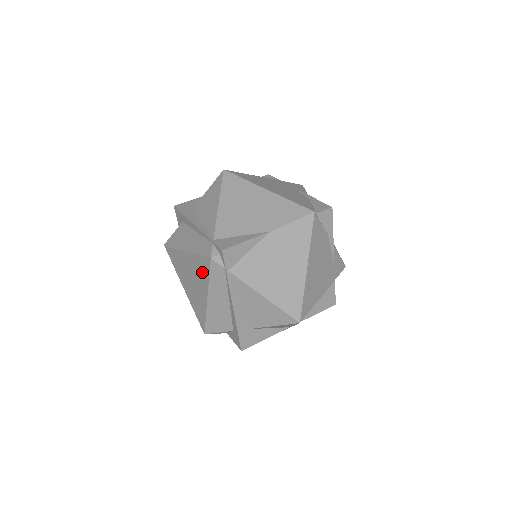
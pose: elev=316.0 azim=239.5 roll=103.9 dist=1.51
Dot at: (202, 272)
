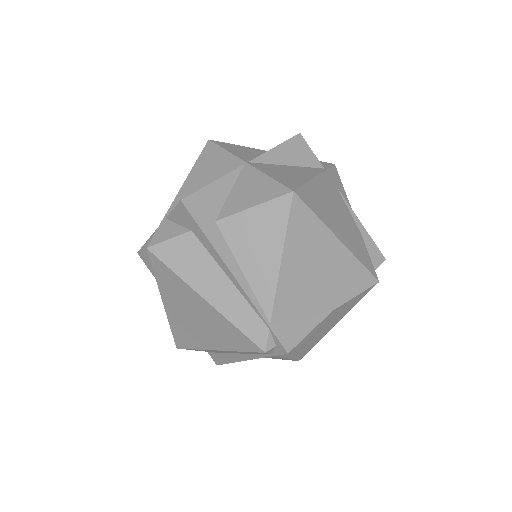
Dot at: (229, 338)
